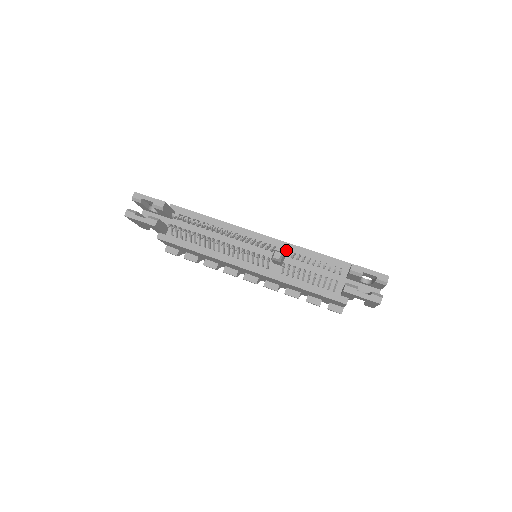
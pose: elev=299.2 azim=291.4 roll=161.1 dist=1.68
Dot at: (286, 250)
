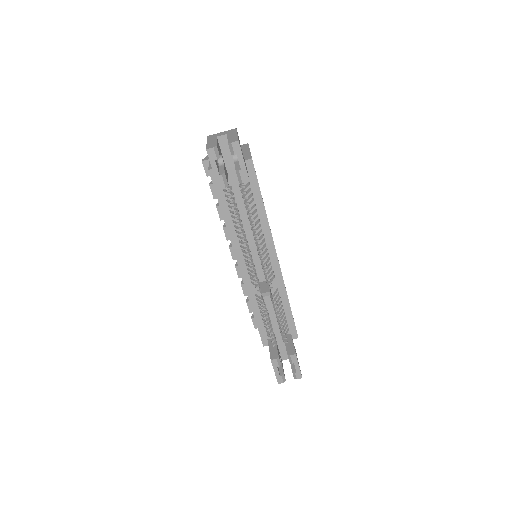
Dot at: (277, 285)
